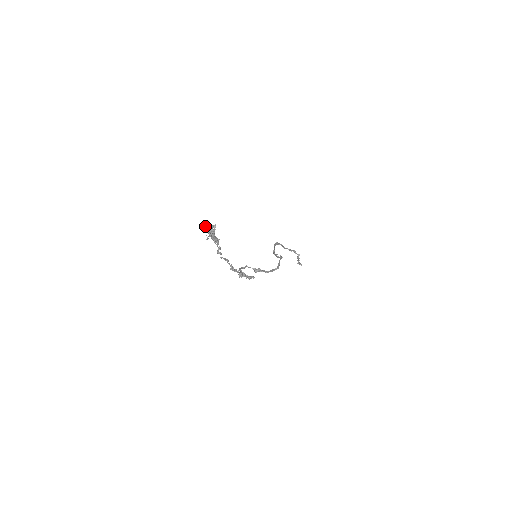
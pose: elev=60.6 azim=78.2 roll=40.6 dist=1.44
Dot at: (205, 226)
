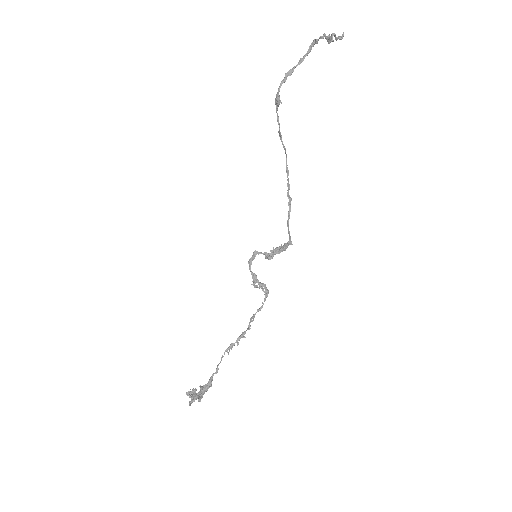
Dot at: (192, 402)
